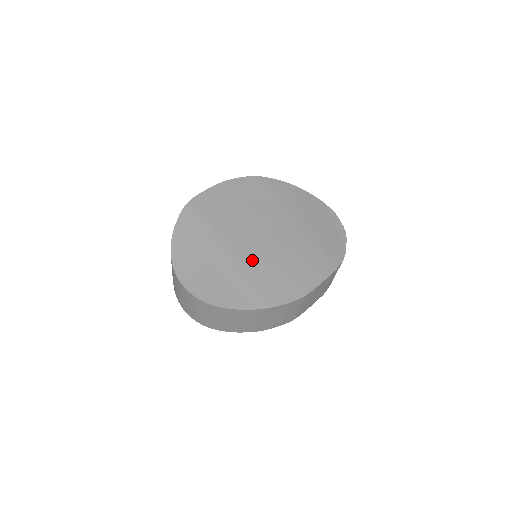
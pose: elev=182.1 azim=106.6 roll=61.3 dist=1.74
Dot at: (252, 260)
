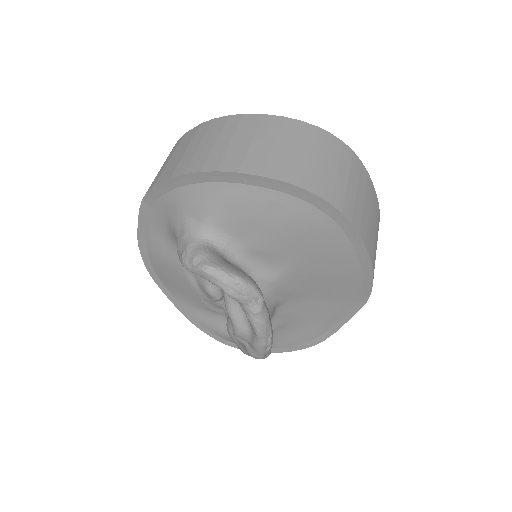
Dot at: occluded
